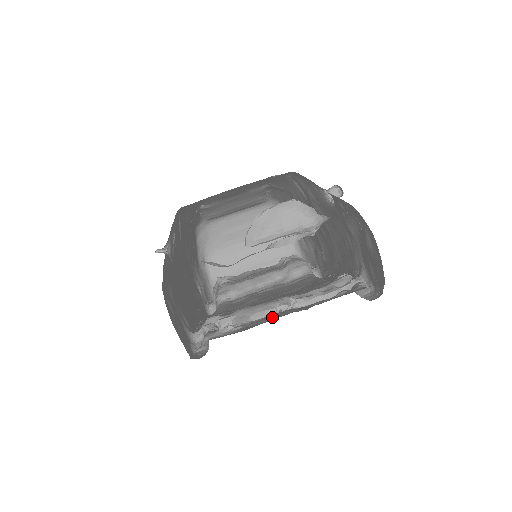
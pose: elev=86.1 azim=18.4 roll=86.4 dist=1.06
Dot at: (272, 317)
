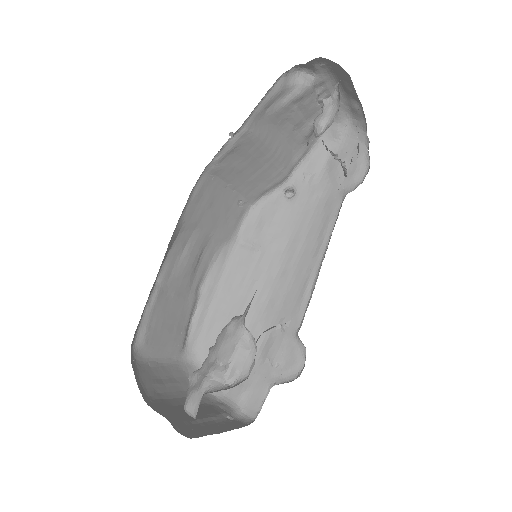
Dot at: occluded
